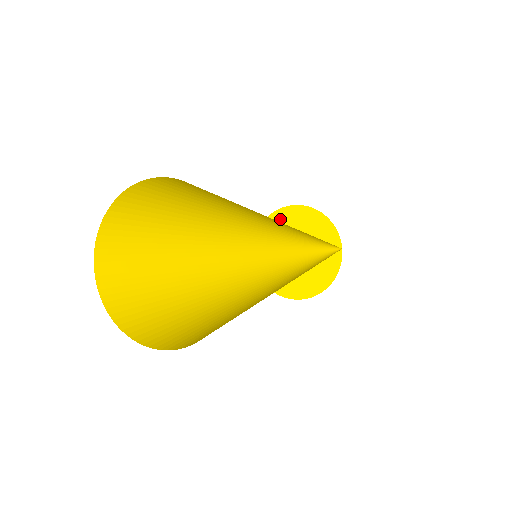
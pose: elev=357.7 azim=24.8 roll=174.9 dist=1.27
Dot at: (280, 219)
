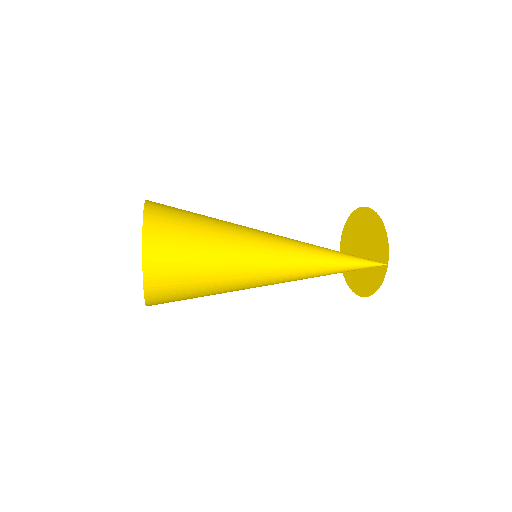
Dot at: (360, 217)
